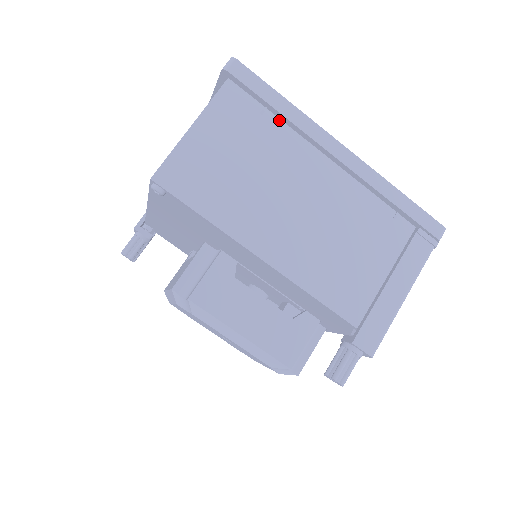
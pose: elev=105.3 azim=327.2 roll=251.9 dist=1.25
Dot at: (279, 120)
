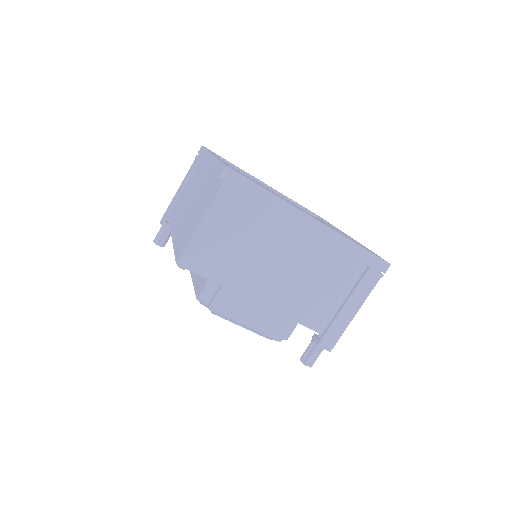
Dot at: (266, 205)
